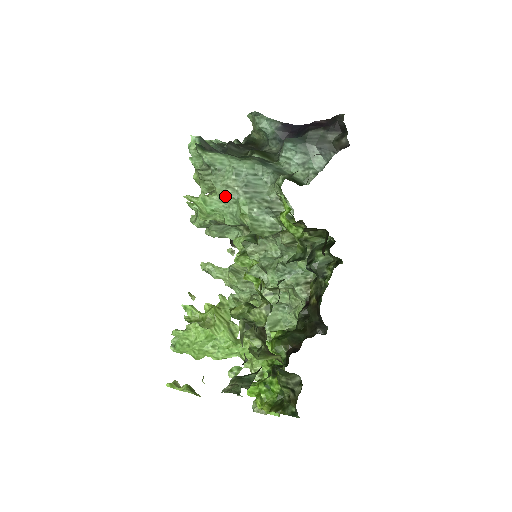
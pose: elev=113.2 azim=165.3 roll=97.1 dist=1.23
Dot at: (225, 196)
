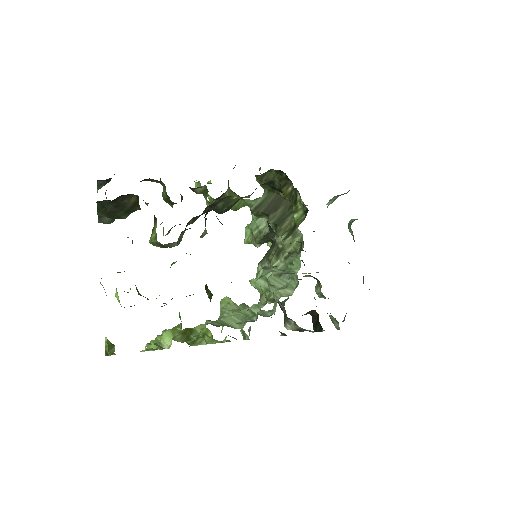
Dot at: occluded
